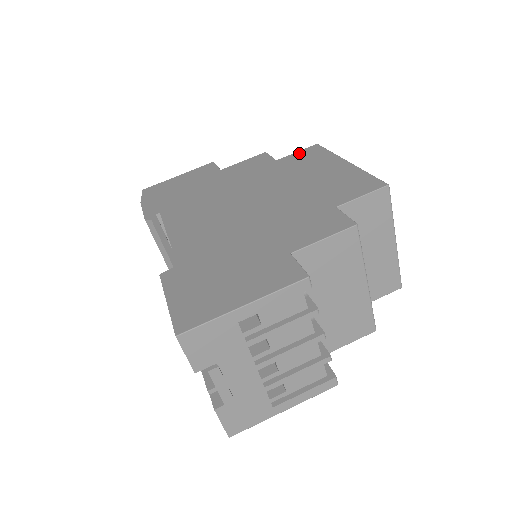
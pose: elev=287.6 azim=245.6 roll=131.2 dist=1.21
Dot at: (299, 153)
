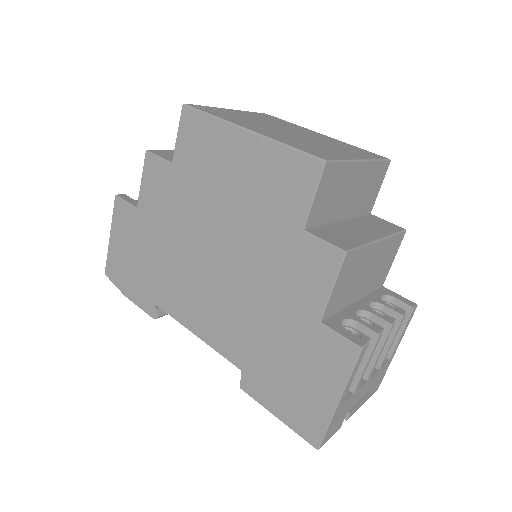
Dot at: (182, 137)
